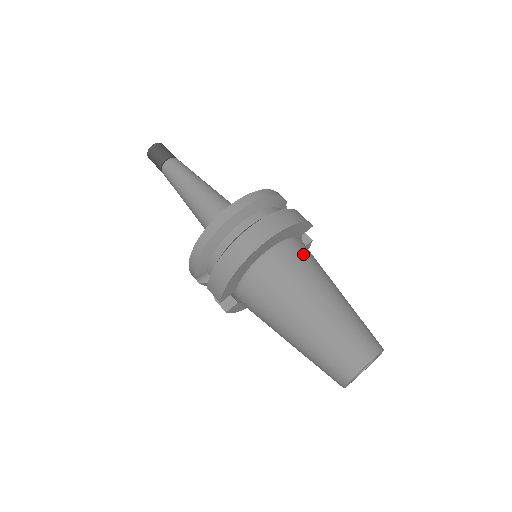
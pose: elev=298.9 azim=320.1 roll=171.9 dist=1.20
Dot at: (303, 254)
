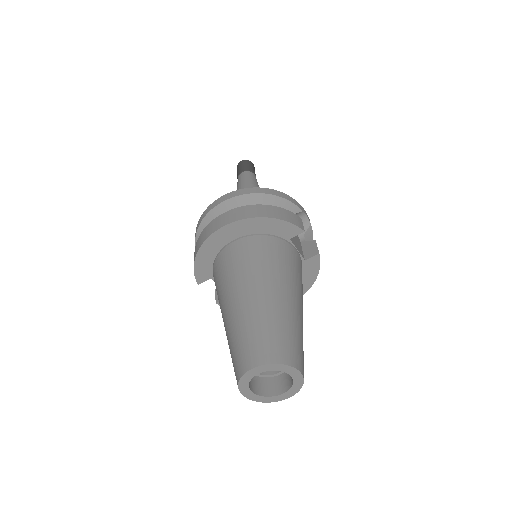
Dot at: (269, 250)
